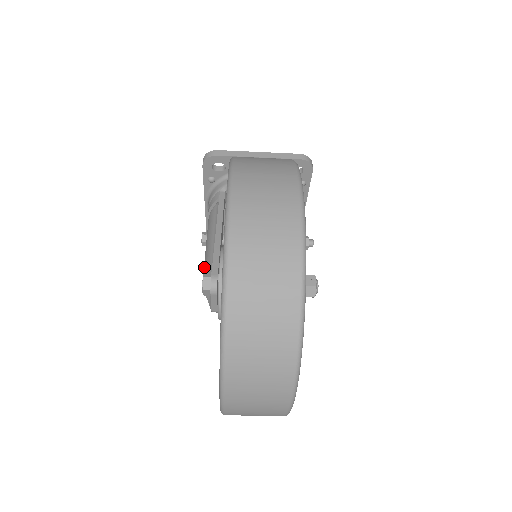
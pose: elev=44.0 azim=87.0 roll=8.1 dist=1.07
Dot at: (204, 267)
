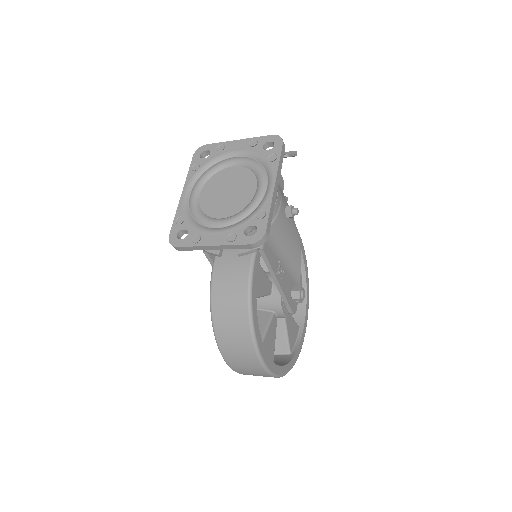
Dot at: occluded
